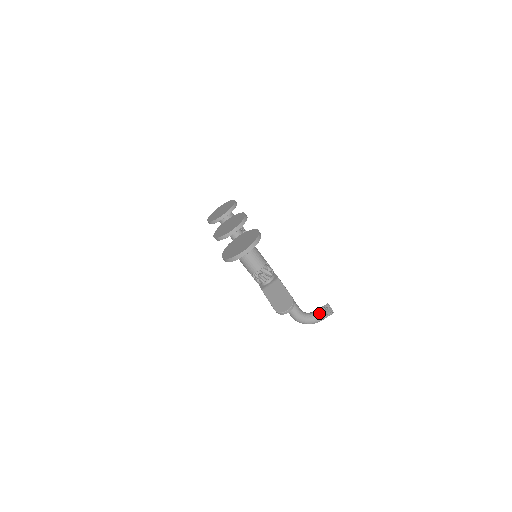
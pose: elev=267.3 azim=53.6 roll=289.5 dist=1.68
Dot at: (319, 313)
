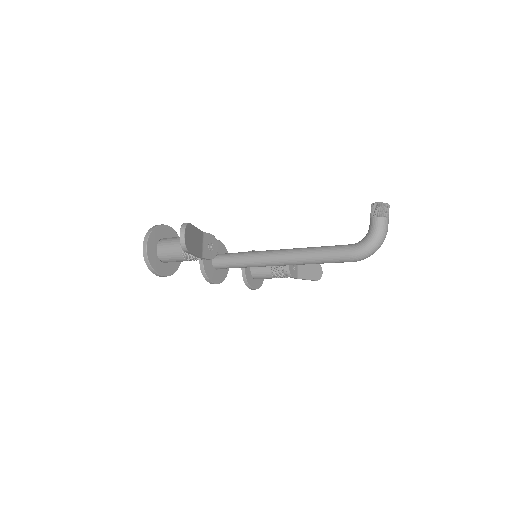
Dot at: (370, 223)
